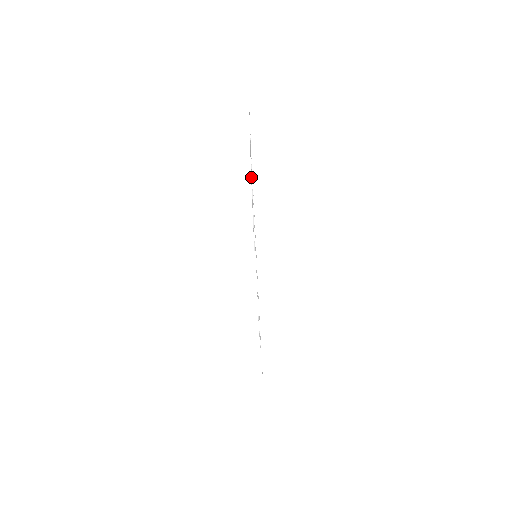
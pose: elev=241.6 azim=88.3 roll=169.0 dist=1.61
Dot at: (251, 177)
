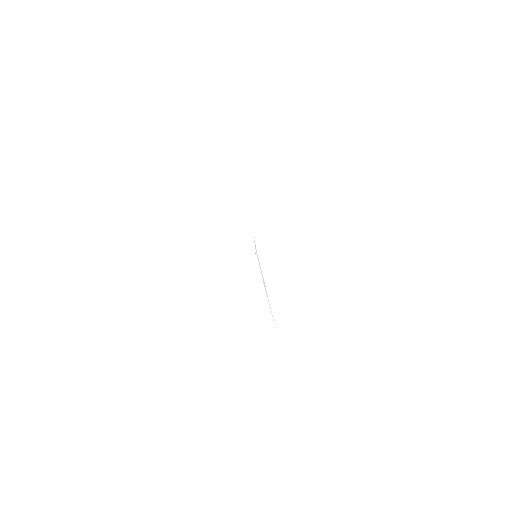
Dot at: occluded
